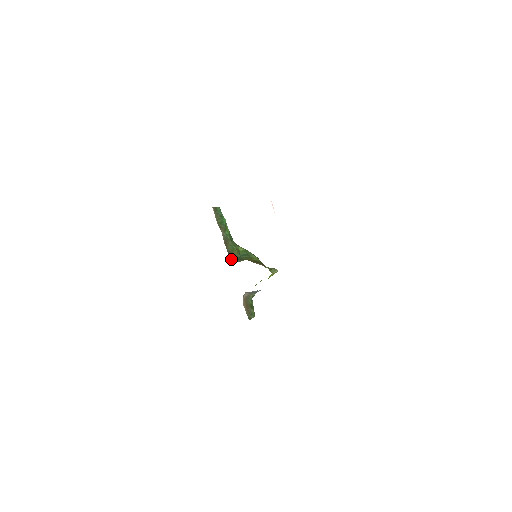
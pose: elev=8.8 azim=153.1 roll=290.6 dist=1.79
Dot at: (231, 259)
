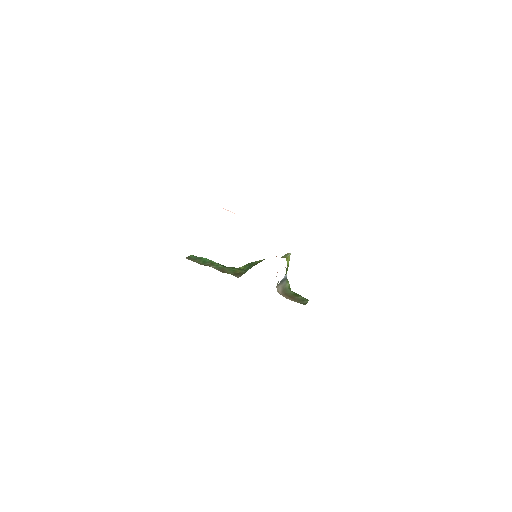
Dot at: (238, 277)
